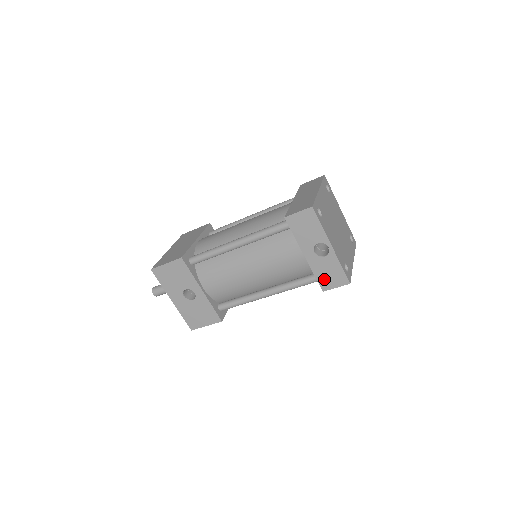
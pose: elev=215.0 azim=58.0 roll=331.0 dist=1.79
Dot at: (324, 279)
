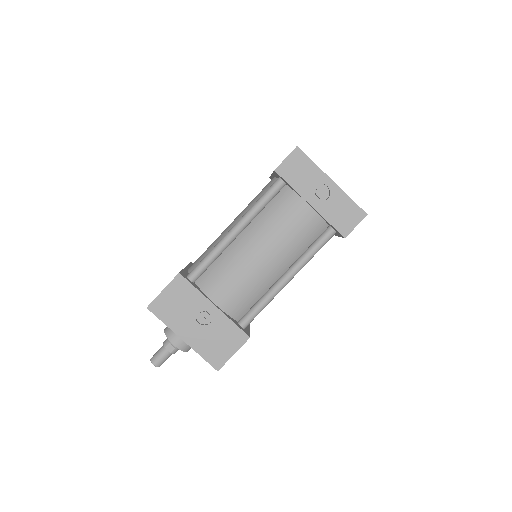
Dot at: occluded
